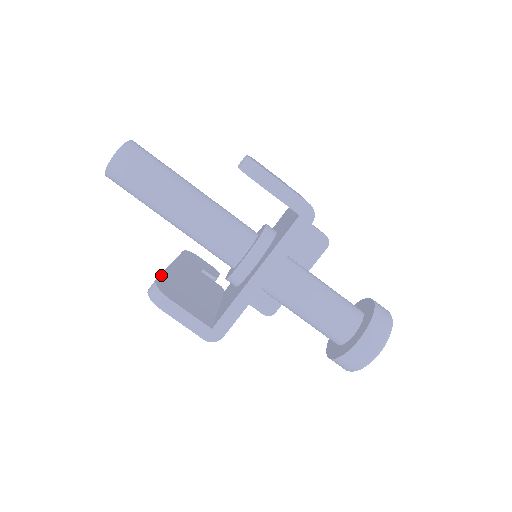
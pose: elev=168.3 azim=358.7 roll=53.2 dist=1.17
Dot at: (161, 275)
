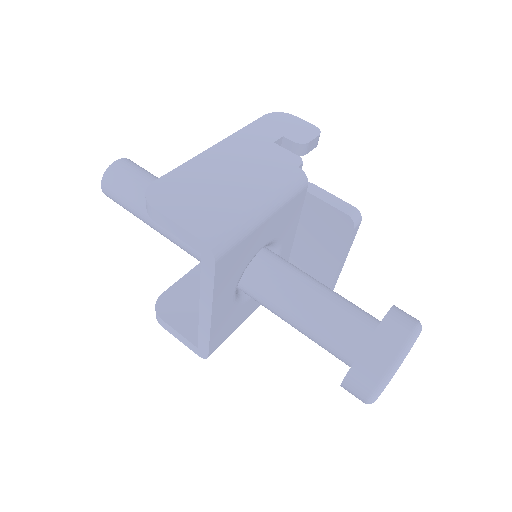
Dot at: (175, 284)
